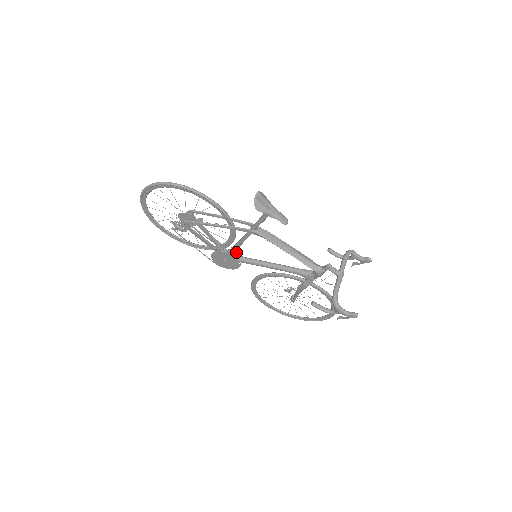
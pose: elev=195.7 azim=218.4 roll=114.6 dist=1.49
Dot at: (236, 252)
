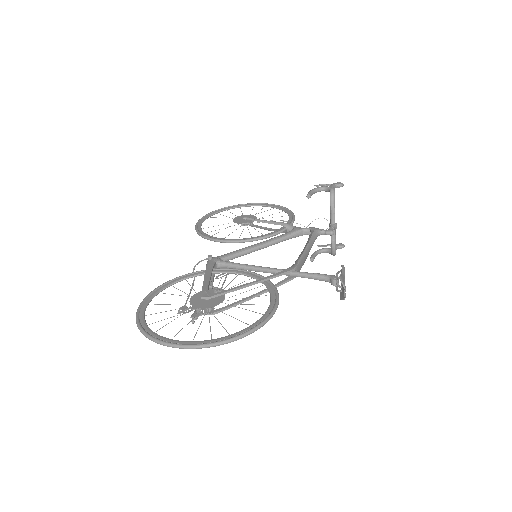
Dot at: occluded
